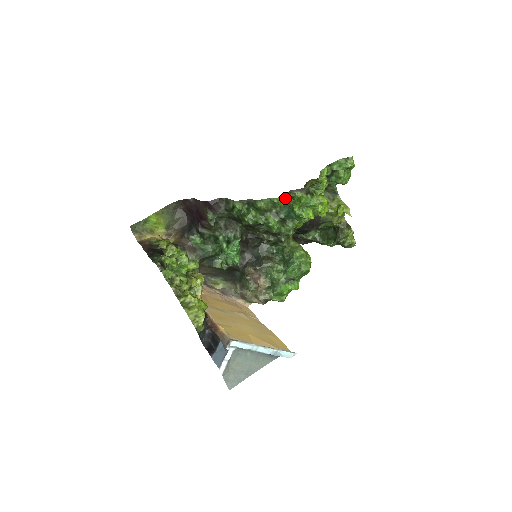
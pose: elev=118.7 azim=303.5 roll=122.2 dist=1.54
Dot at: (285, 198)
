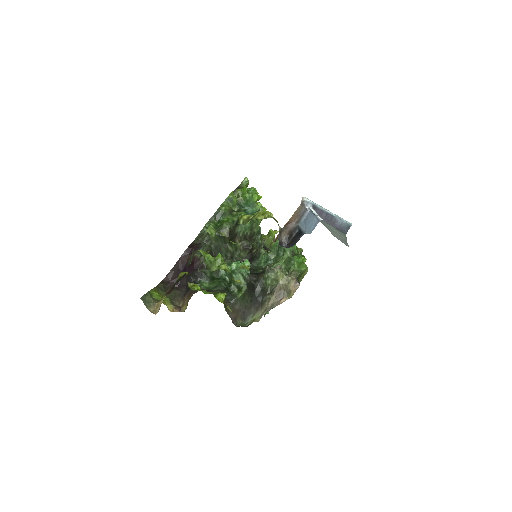
Dot at: occluded
